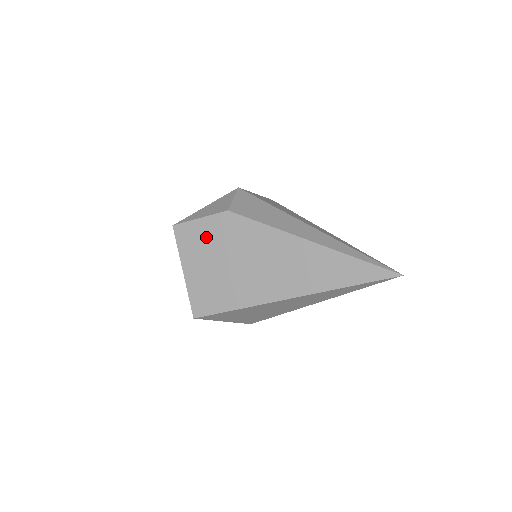
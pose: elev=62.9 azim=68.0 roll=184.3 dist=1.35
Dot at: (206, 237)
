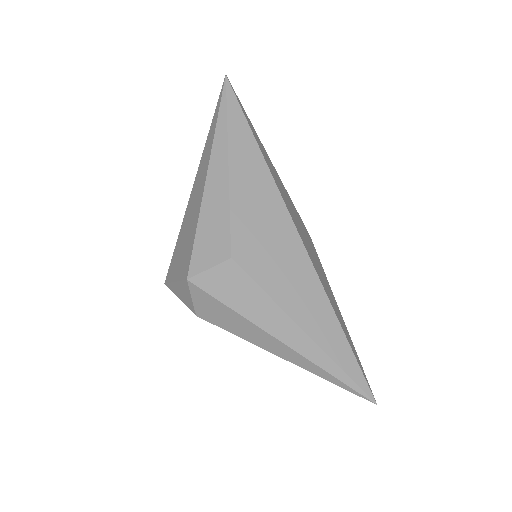
Dot at: occluded
